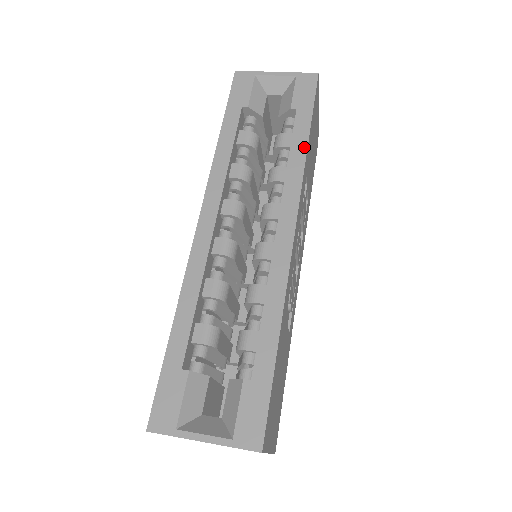
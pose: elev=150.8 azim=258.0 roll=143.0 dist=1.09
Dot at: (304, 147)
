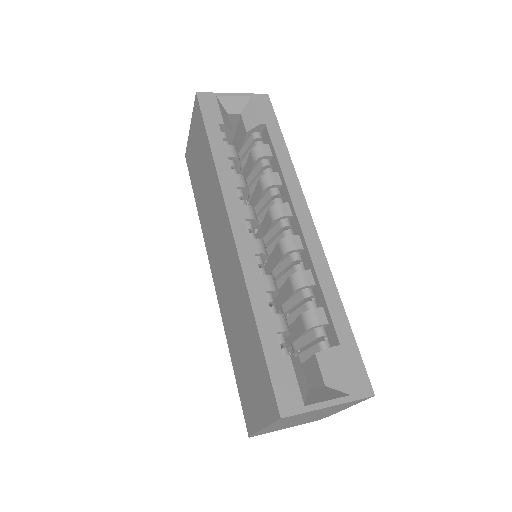
Dot at: (287, 154)
